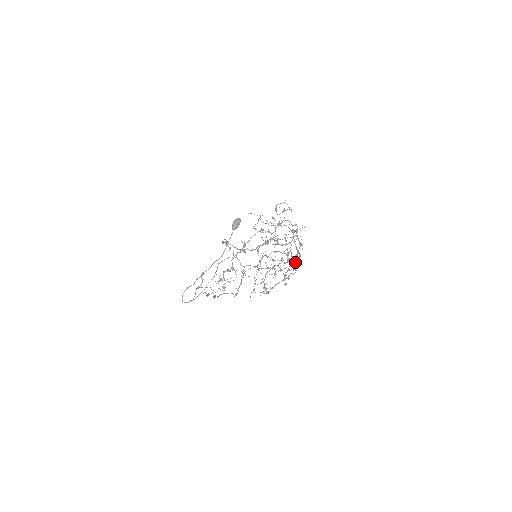
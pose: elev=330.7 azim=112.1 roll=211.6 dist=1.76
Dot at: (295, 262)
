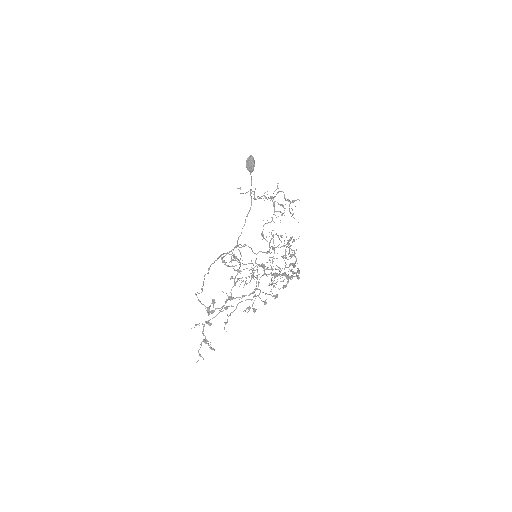
Dot at: occluded
